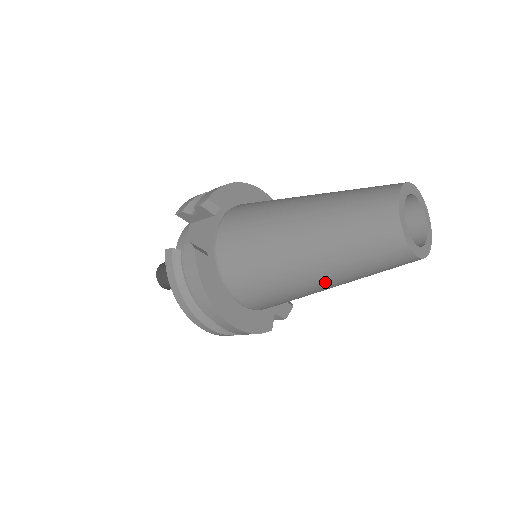
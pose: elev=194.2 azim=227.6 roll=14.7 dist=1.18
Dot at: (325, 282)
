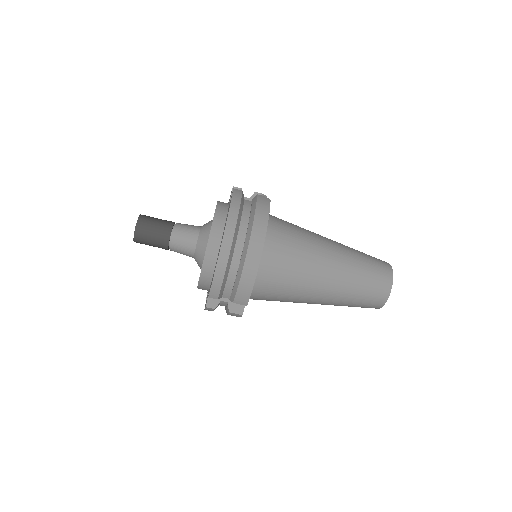
Dot at: (331, 281)
